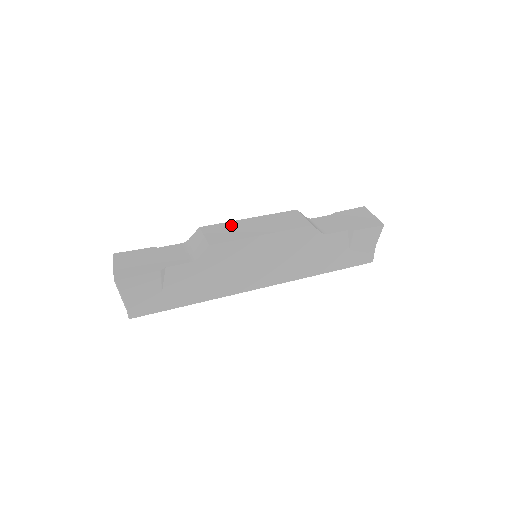
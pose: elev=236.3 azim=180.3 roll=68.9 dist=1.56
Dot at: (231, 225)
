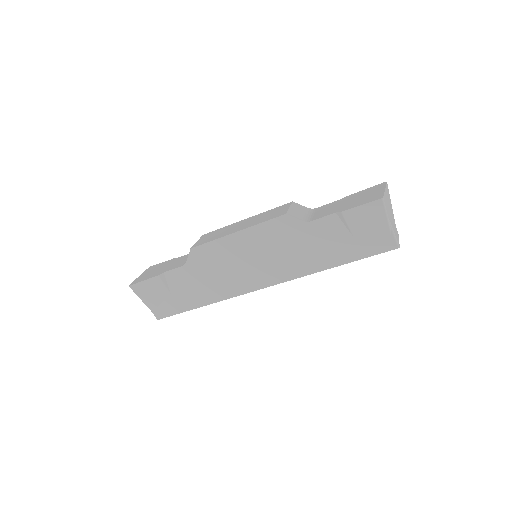
Dot at: (224, 228)
